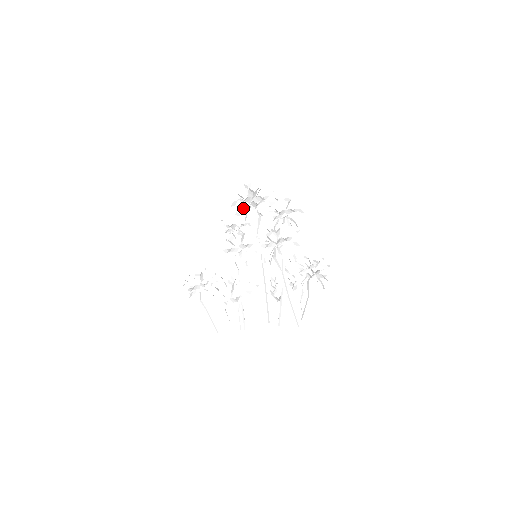
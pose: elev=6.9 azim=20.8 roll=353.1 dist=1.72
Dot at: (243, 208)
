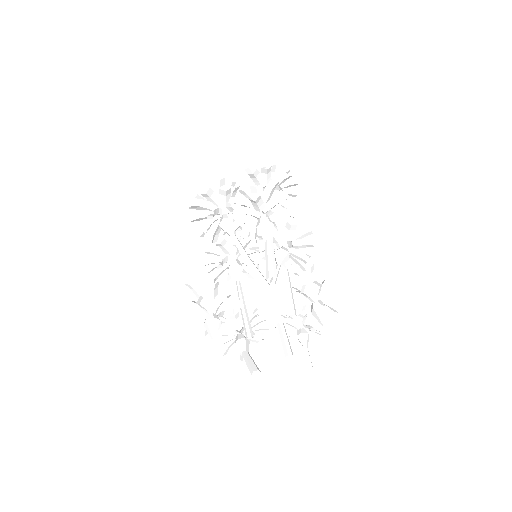
Dot at: occluded
